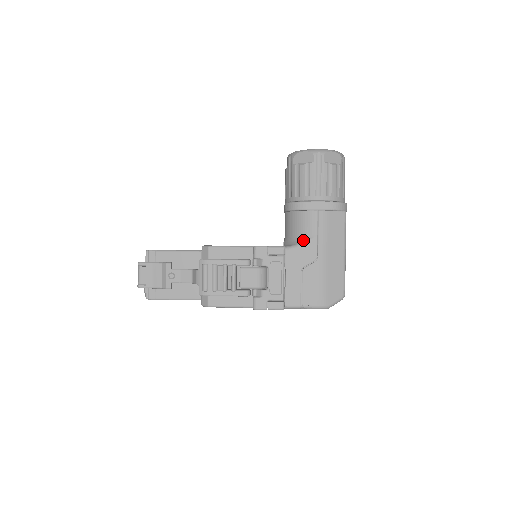
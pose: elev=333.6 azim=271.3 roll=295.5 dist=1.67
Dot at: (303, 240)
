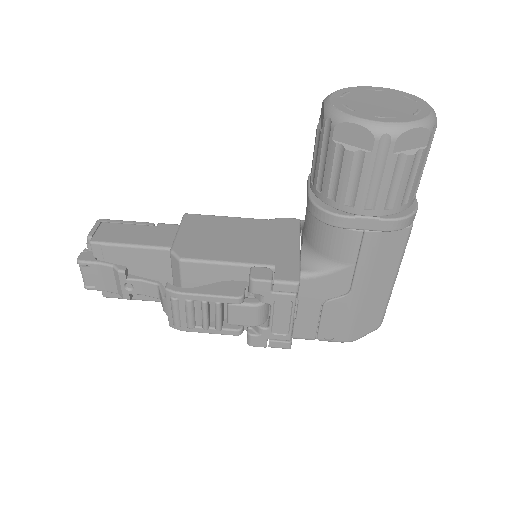
Dot at: (331, 267)
